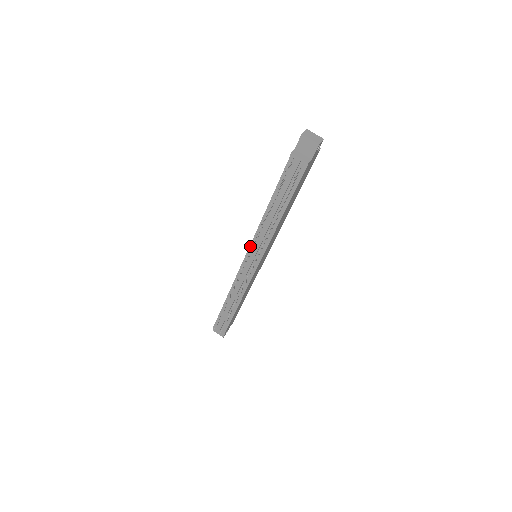
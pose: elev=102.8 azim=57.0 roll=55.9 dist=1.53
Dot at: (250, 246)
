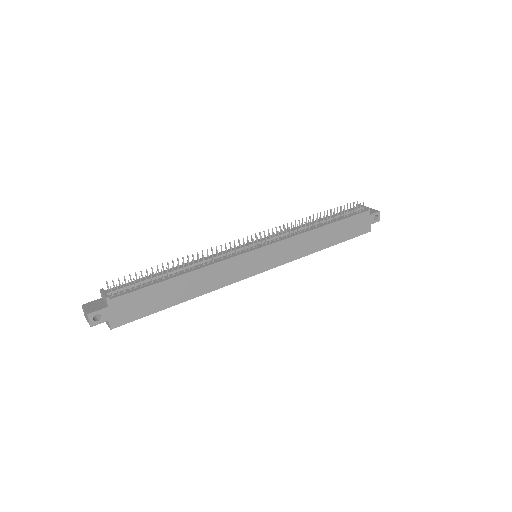
Dot at: occluded
